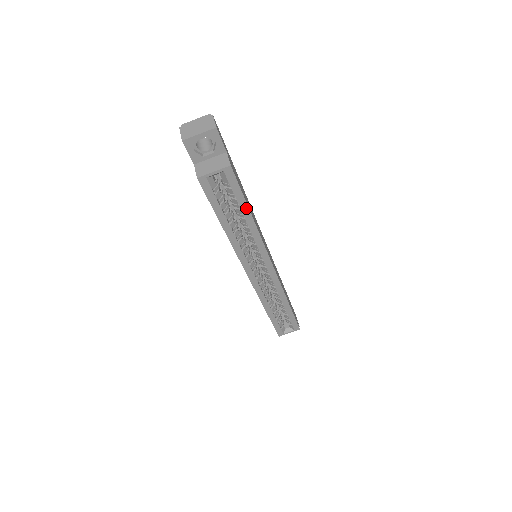
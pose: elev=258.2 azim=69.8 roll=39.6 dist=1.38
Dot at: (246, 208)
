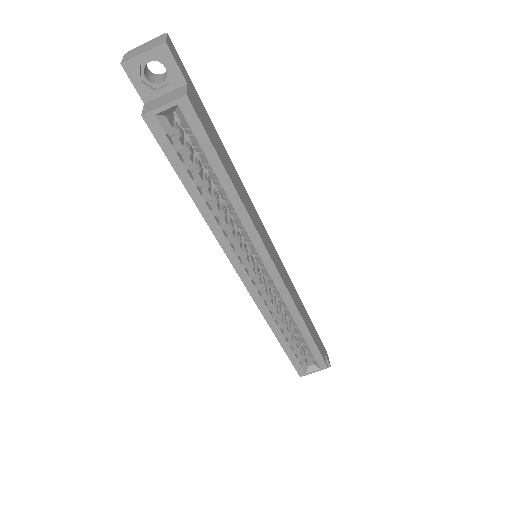
Dot at: (221, 169)
